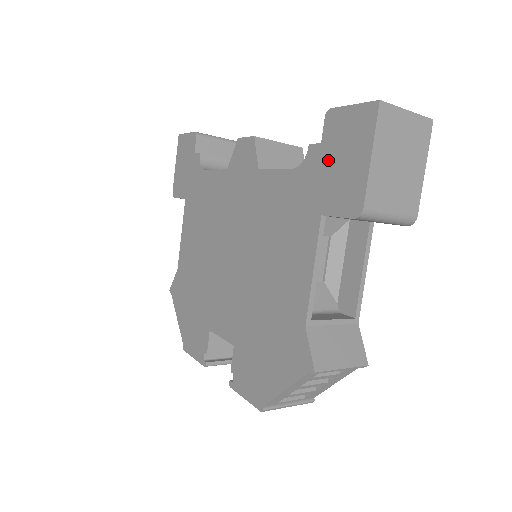
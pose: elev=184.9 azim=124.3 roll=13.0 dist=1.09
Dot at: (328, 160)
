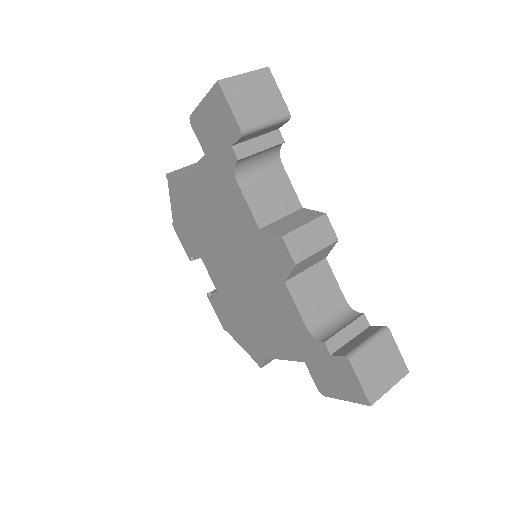
Dot at: (327, 364)
